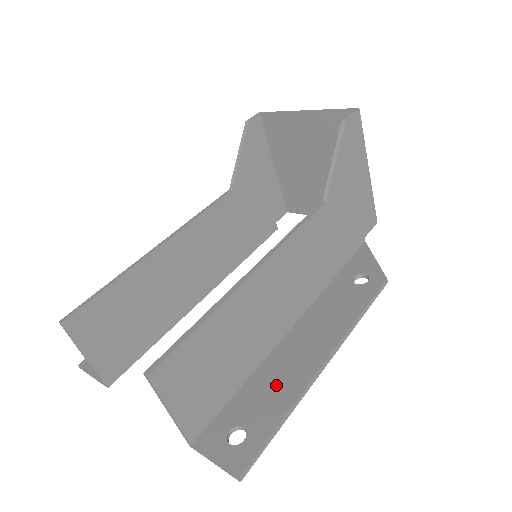
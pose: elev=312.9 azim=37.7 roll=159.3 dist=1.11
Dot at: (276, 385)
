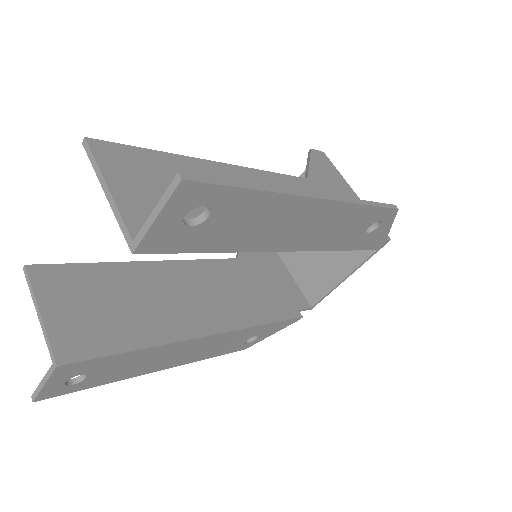
Dot at: occluded
